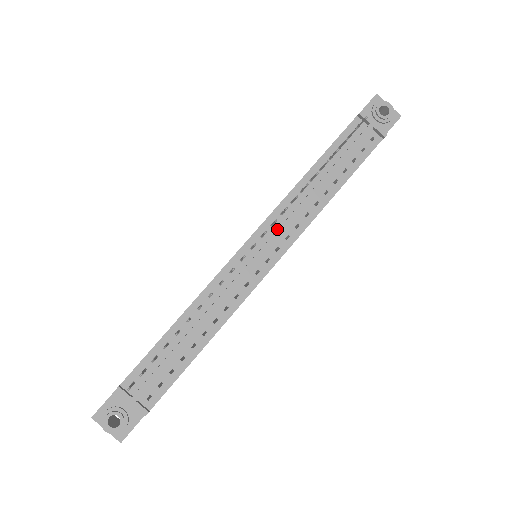
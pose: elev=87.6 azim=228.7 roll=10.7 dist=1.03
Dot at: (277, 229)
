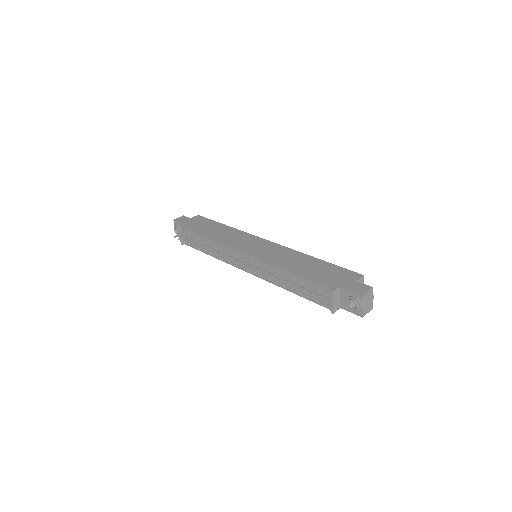
Dot at: (258, 267)
